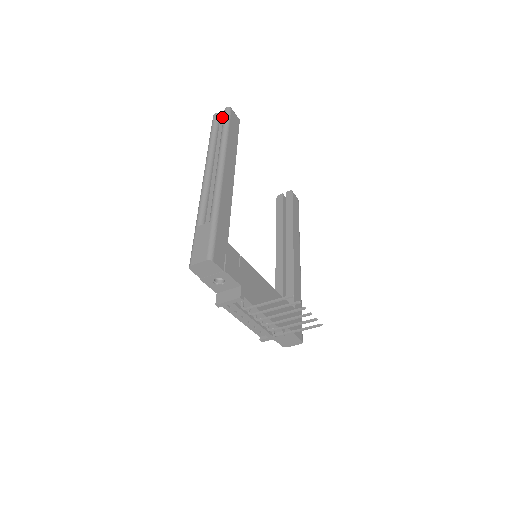
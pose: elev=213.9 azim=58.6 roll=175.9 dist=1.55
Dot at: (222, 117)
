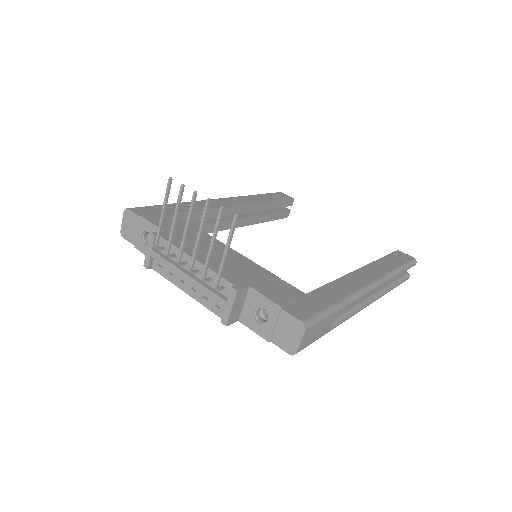
Dot at: occluded
